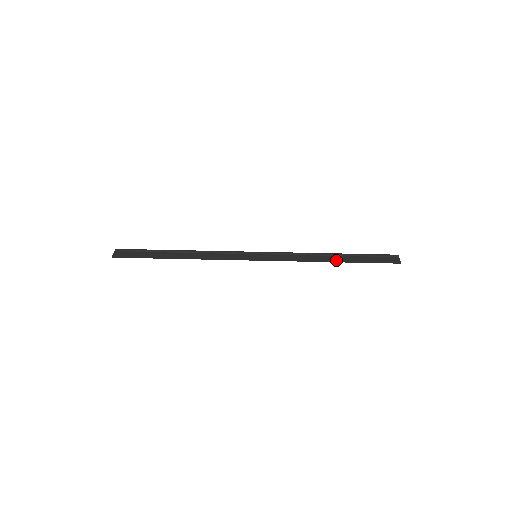
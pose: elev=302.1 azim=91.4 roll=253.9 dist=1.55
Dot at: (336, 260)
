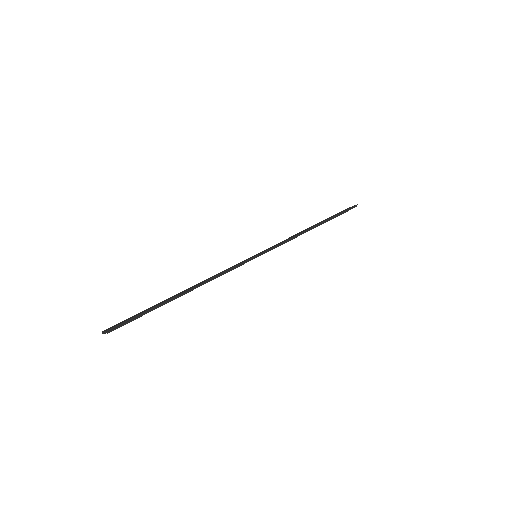
Dot at: (317, 224)
